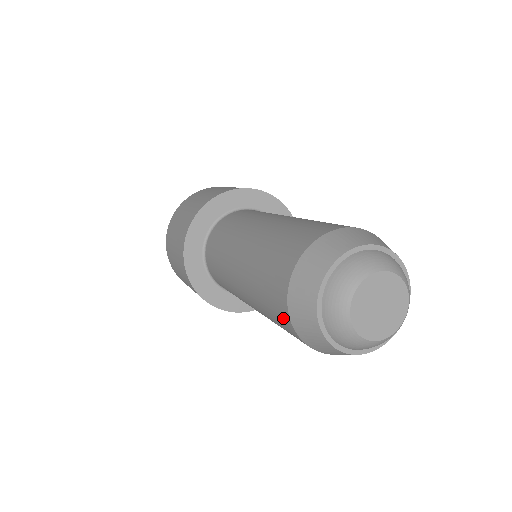
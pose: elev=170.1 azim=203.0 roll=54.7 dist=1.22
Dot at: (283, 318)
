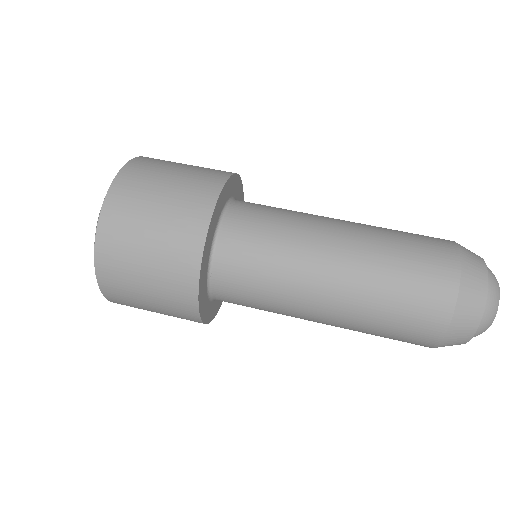
Dot at: (430, 328)
